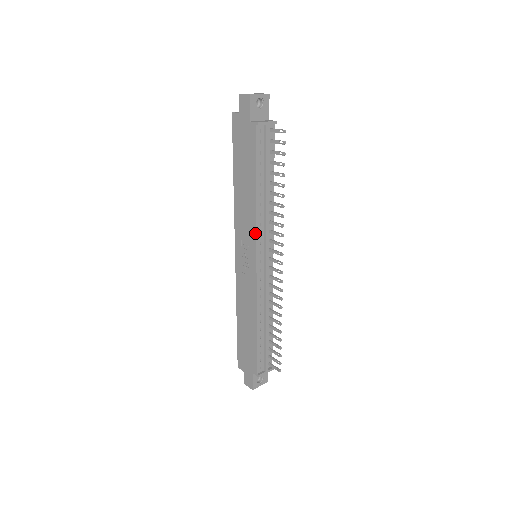
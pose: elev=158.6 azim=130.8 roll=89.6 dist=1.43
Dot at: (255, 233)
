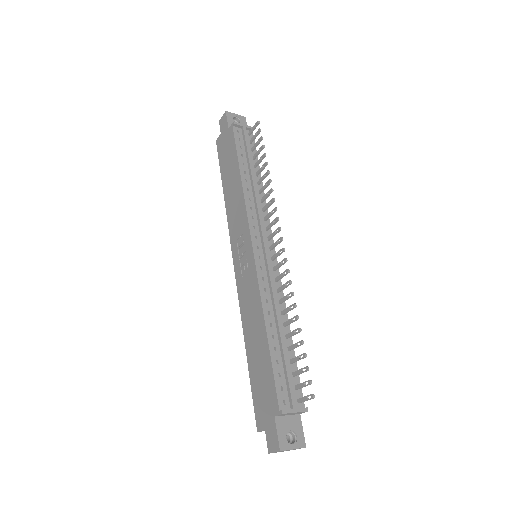
Dot at: (246, 216)
